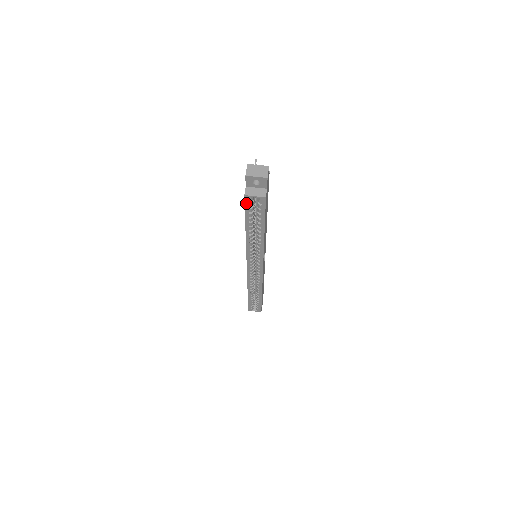
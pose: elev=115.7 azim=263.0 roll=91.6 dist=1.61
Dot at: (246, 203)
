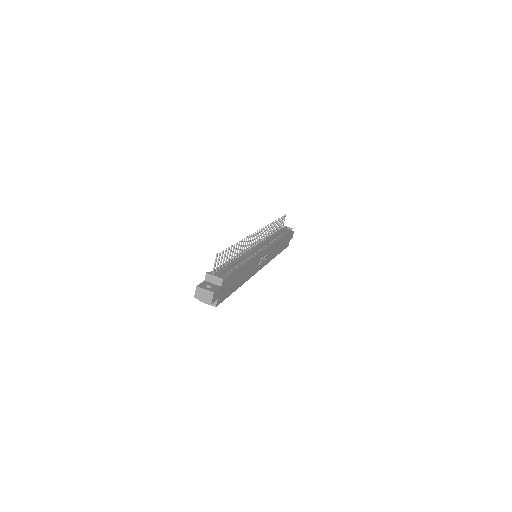
Dot at: occluded
